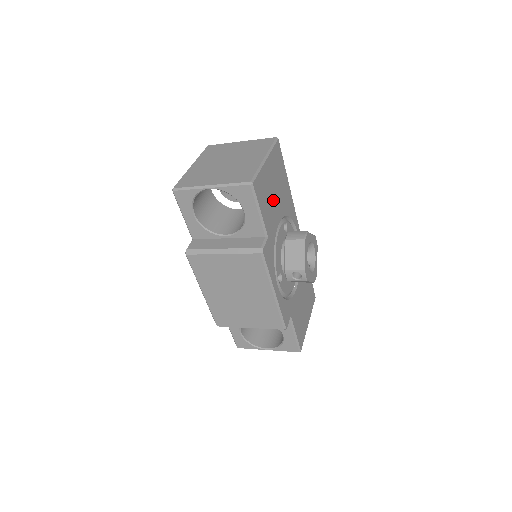
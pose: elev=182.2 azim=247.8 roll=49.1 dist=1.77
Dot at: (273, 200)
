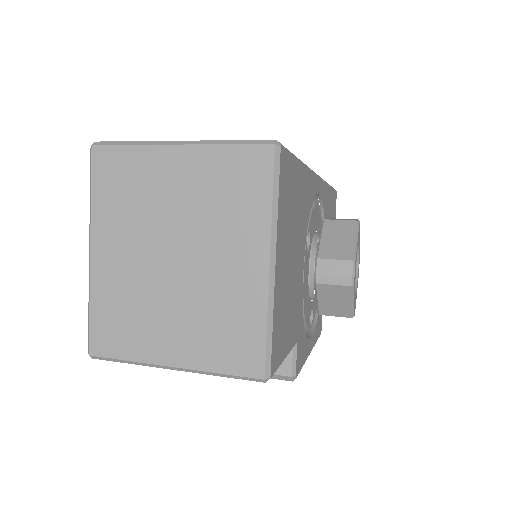
Dot at: (293, 277)
